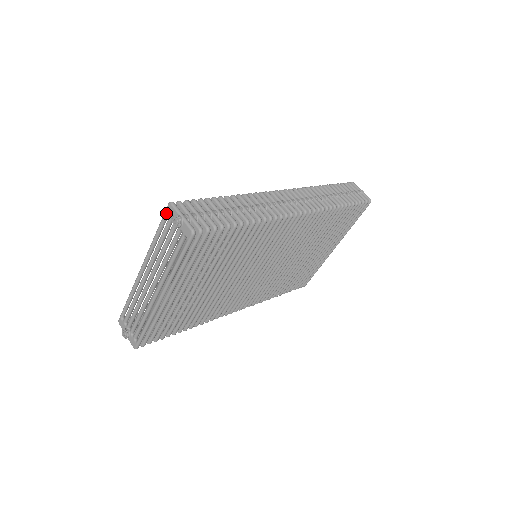
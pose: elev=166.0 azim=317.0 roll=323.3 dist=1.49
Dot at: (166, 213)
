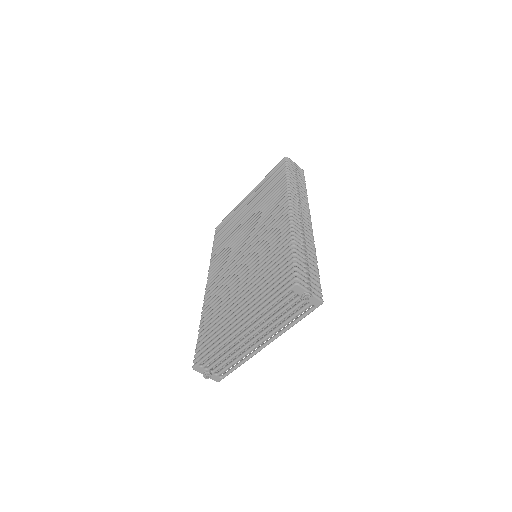
Dot at: occluded
